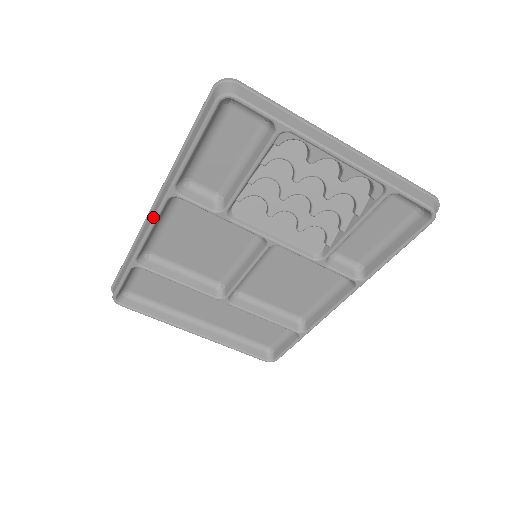
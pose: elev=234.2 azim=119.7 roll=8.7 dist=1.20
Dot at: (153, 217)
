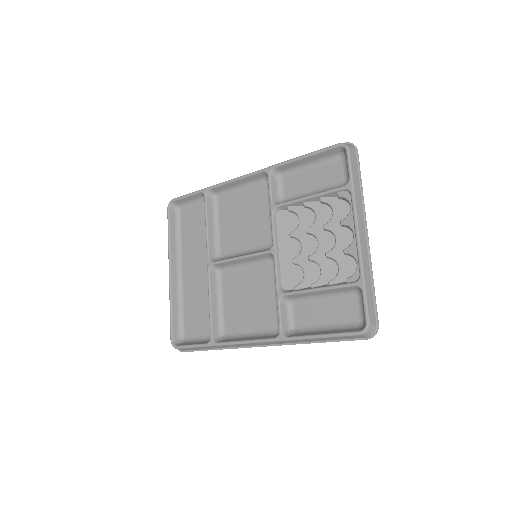
Dot at: occluded
